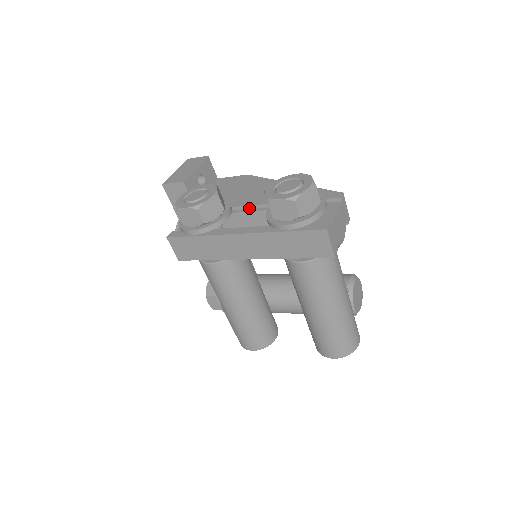
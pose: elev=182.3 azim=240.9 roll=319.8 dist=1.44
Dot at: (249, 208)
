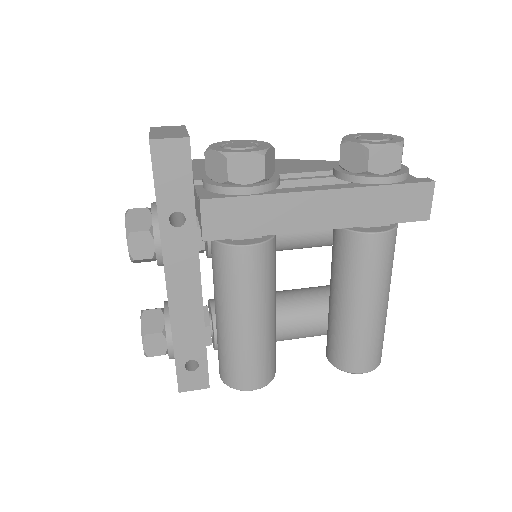
Dot at: (288, 177)
